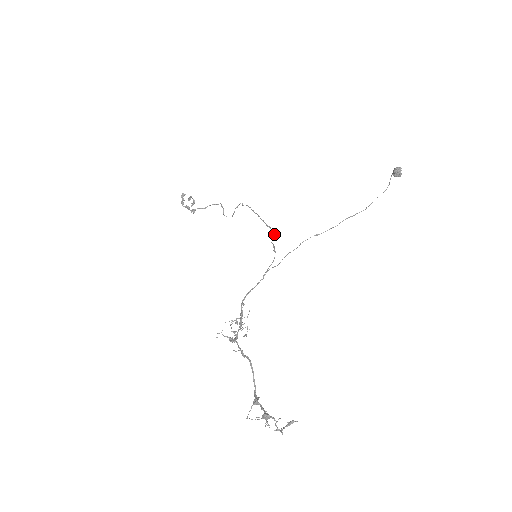
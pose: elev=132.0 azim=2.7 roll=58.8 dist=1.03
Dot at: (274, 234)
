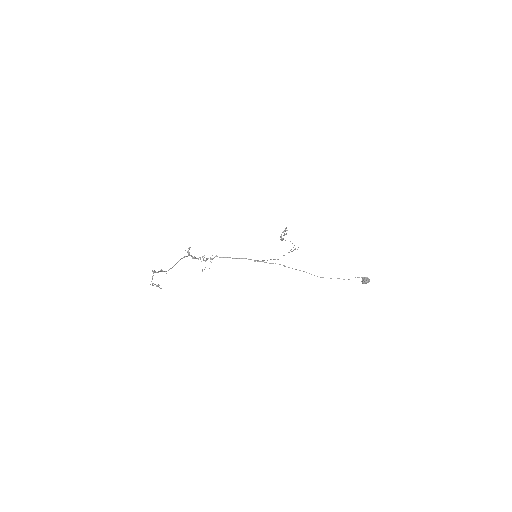
Dot at: occluded
